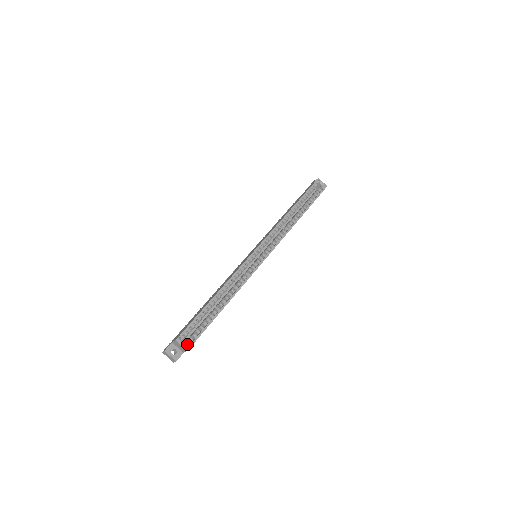
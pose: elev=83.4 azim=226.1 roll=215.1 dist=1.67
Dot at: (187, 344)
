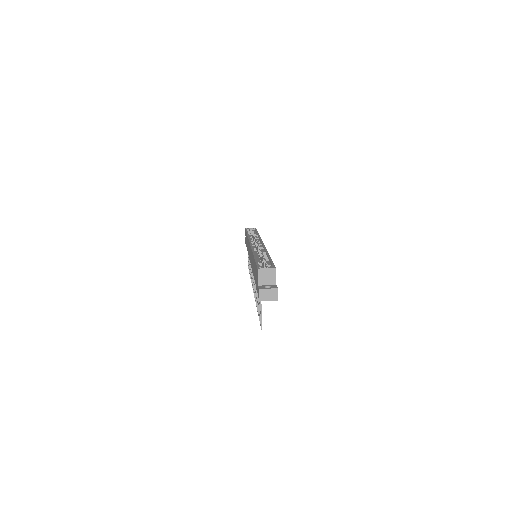
Dot at: (270, 267)
